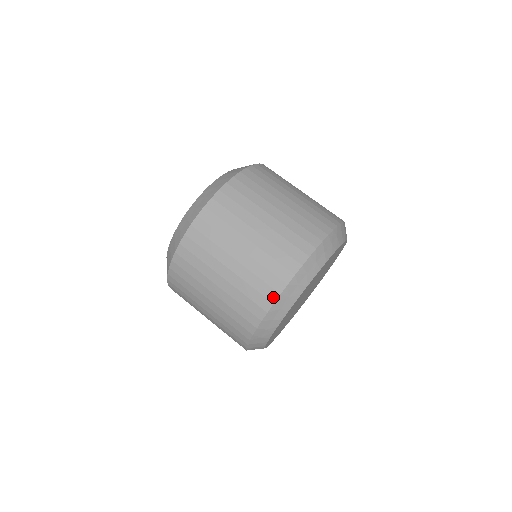
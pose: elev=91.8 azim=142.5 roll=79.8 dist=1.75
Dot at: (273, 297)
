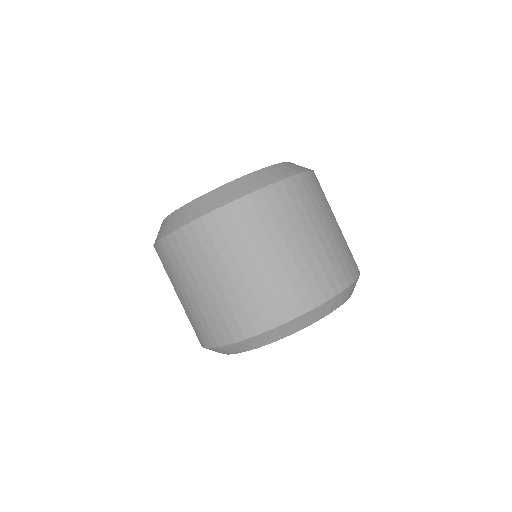
Dot at: (220, 342)
